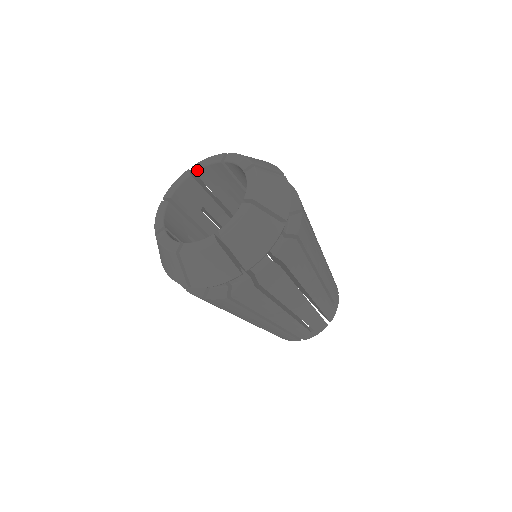
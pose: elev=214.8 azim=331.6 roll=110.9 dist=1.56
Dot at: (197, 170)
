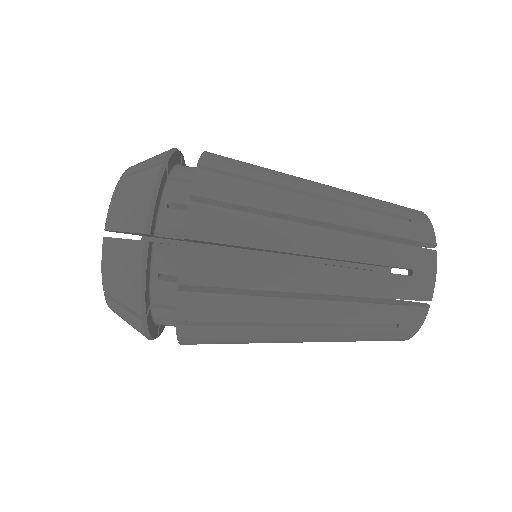
Dot at: occluded
